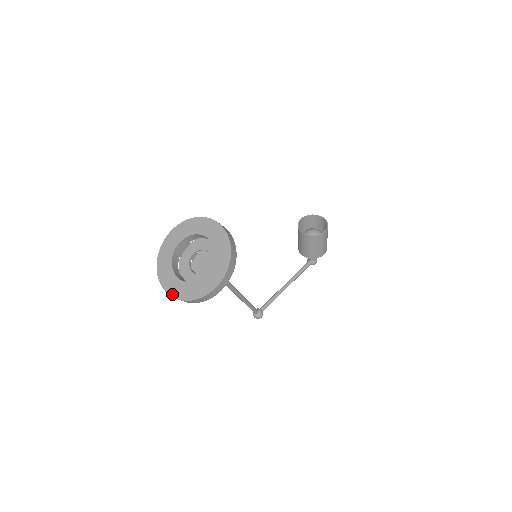
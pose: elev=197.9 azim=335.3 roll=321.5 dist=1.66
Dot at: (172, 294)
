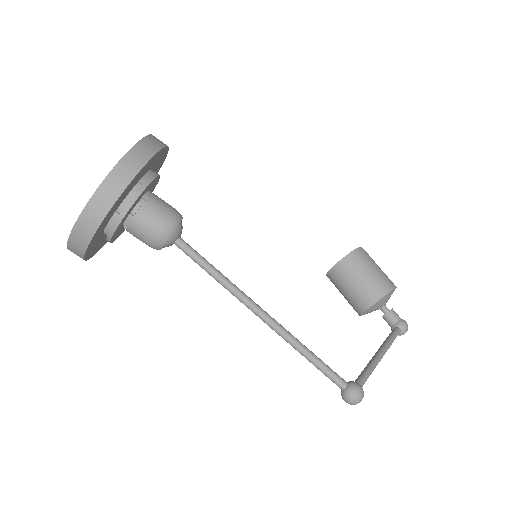
Dot at: (79, 217)
